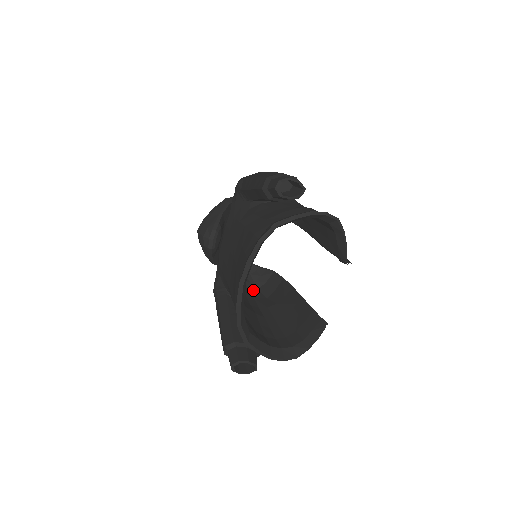
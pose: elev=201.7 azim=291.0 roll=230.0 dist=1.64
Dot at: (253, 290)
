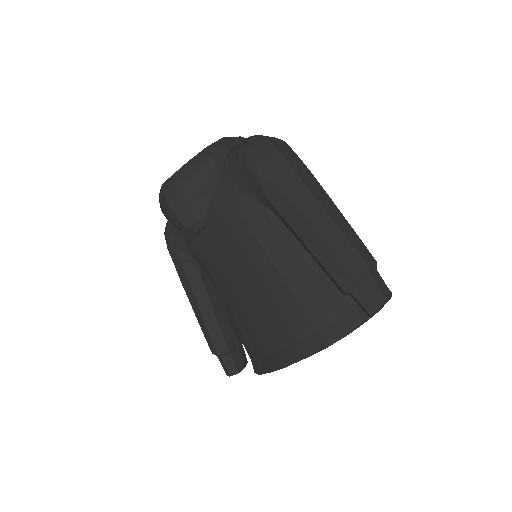
Dot at: occluded
